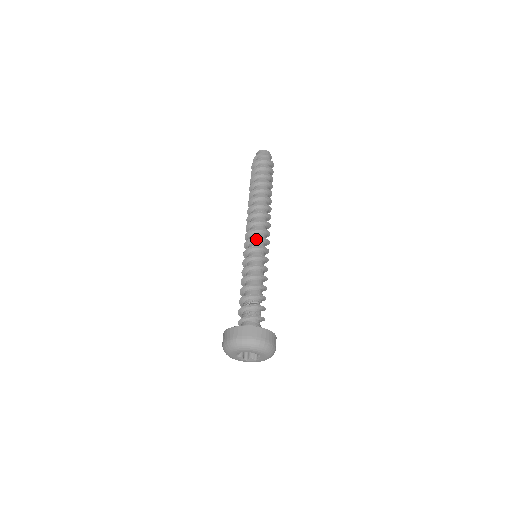
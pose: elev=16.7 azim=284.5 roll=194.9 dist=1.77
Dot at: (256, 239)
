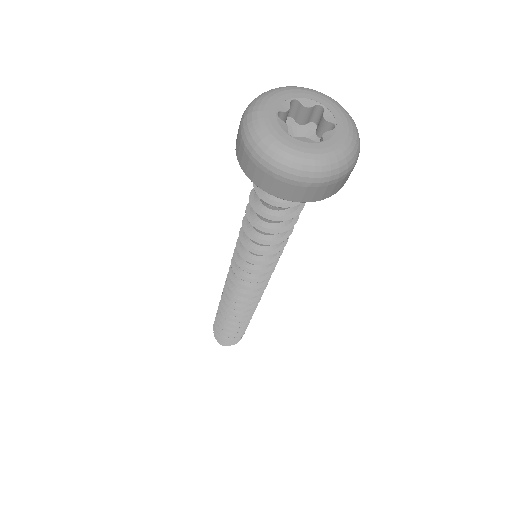
Dot at: occluded
